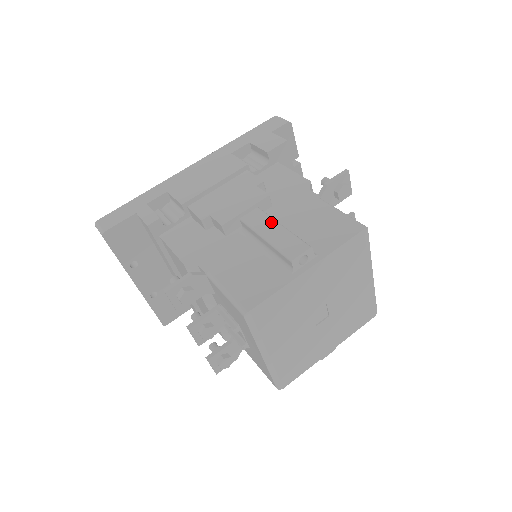
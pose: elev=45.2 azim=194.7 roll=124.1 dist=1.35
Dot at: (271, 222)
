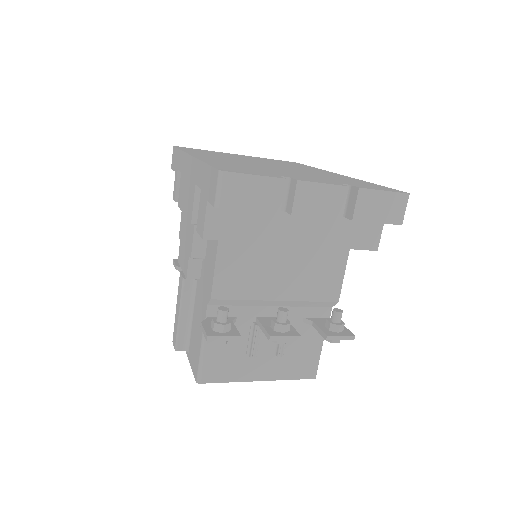
Dot at: (179, 303)
